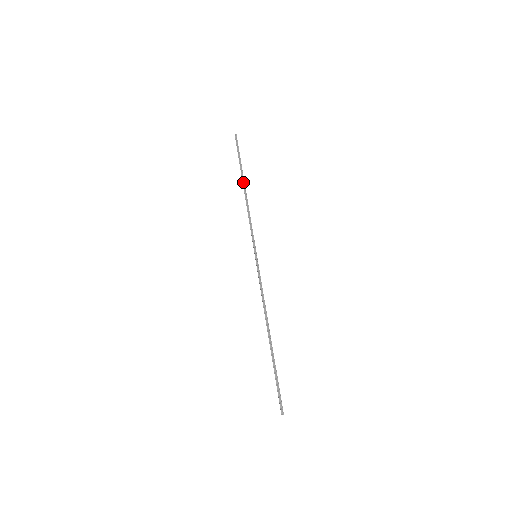
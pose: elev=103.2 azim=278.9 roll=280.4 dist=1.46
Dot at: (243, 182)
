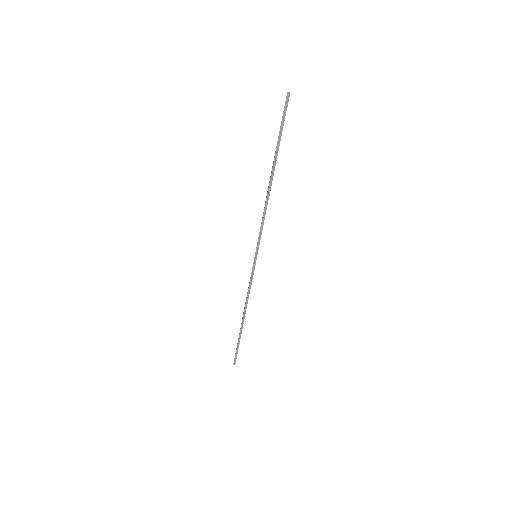
Dot at: (272, 172)
